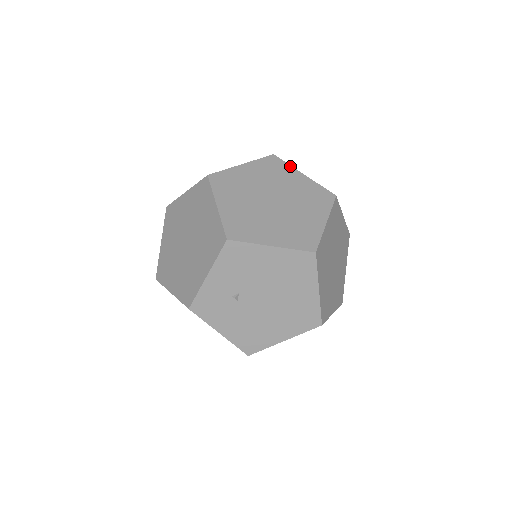
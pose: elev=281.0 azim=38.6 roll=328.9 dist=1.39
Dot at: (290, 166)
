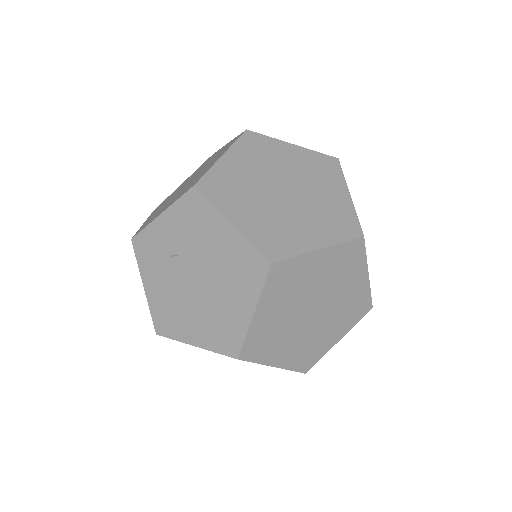
Dot at: (343, 178)
